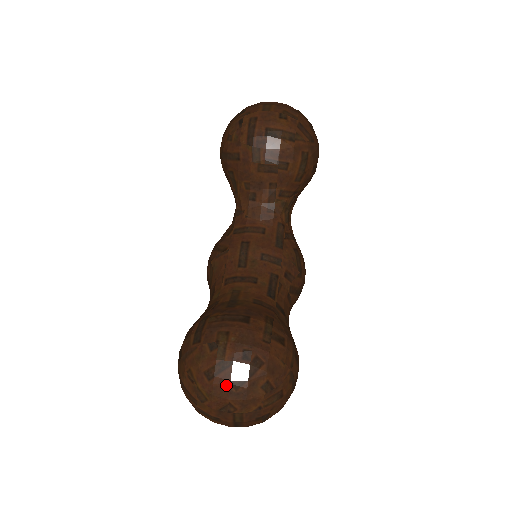
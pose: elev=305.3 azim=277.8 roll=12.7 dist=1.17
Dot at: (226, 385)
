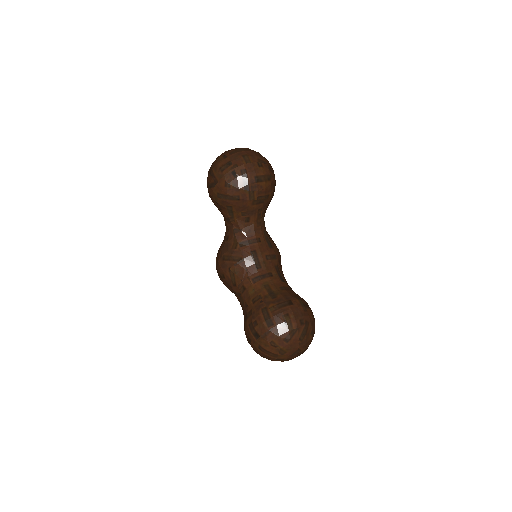
Dot at: (297, 341)
